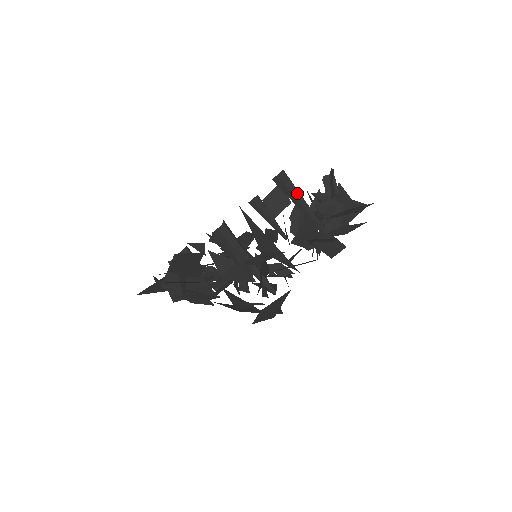
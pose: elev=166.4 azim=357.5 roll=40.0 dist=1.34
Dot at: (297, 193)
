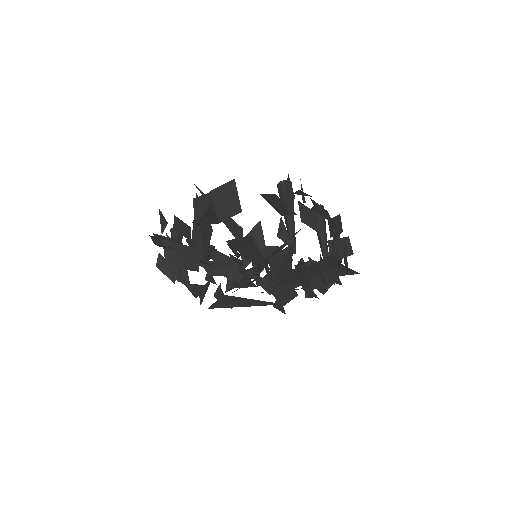
Dot at: (325, 226)
